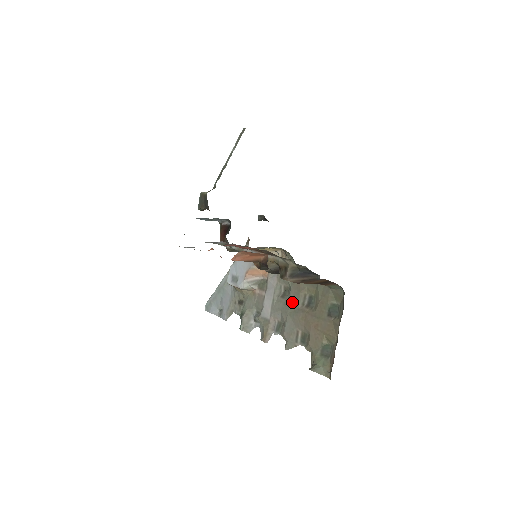
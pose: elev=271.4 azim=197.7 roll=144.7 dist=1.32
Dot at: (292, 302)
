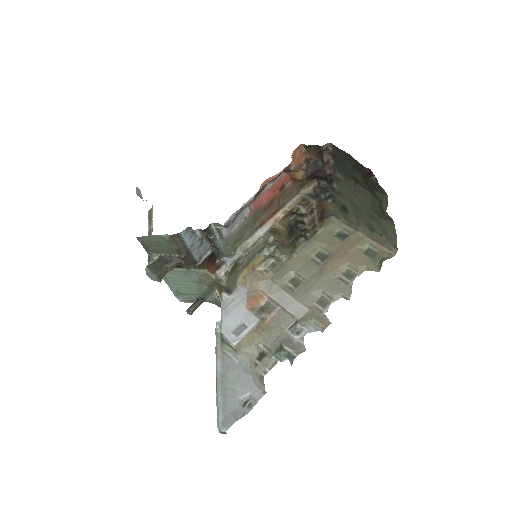
Dot at: (310, 274)
